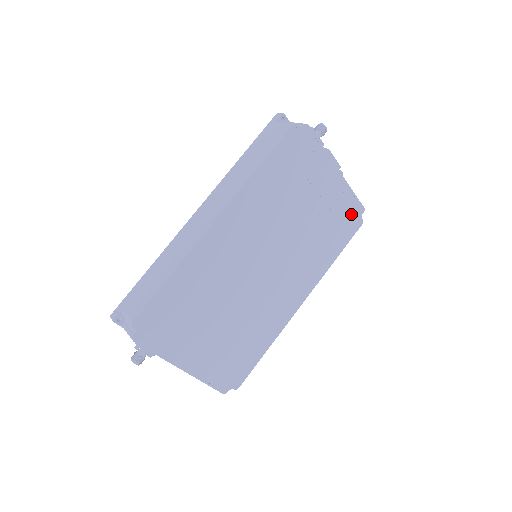
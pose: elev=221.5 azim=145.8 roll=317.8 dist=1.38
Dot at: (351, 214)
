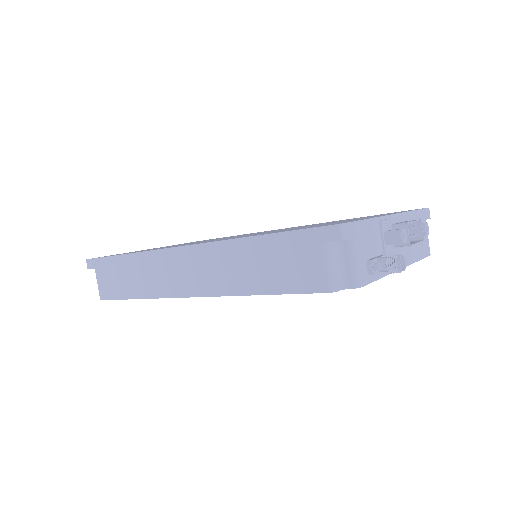
Dot at: occluded
